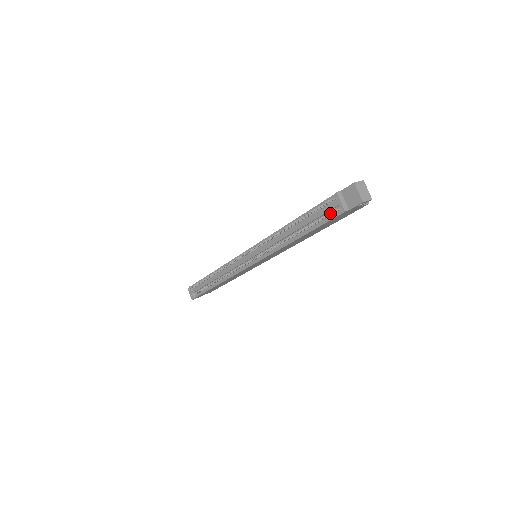
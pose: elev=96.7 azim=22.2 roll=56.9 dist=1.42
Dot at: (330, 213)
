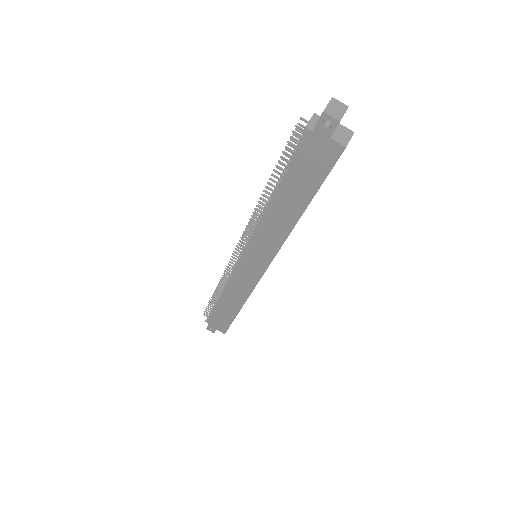
Dot at: (293, 131)
